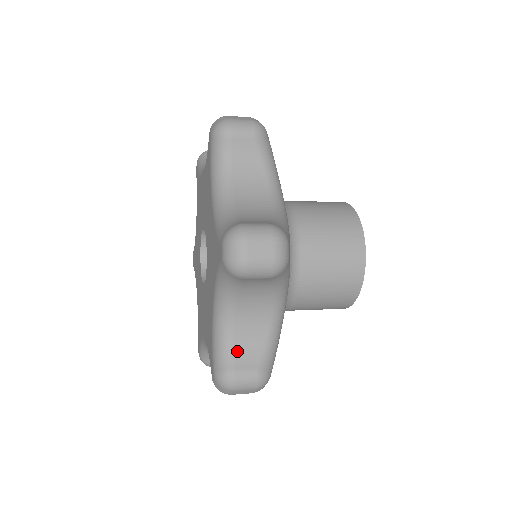
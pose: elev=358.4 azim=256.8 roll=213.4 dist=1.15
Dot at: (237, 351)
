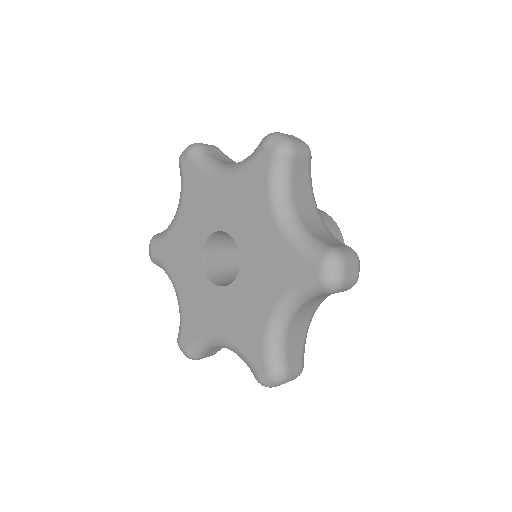
Dot at: (288, 350)
